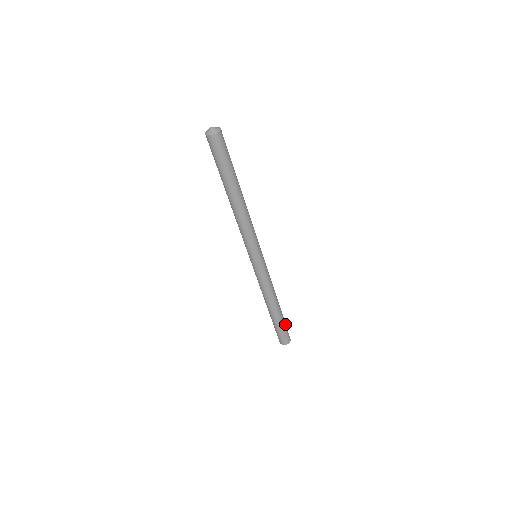
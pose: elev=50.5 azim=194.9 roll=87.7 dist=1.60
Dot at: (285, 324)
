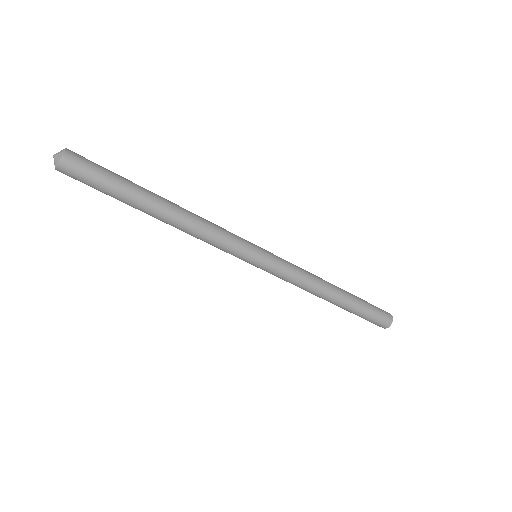
Dot at: (366, 302)
